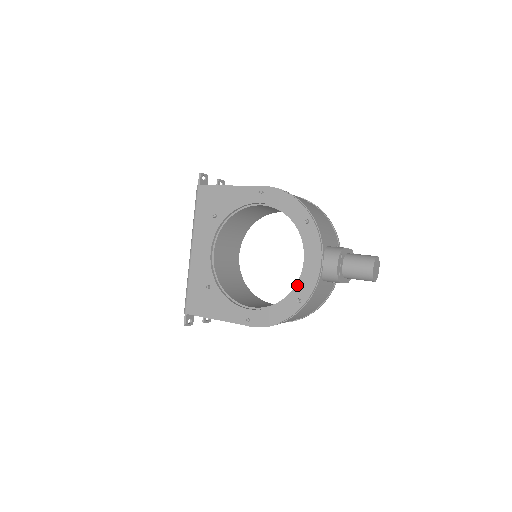
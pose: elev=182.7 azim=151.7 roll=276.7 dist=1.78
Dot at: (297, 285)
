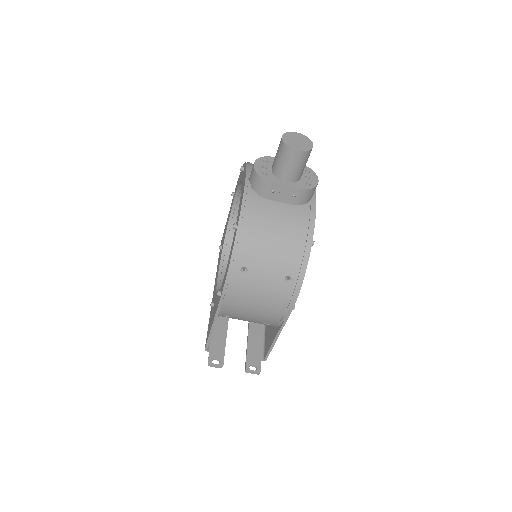
Dot at: (237, 217)
